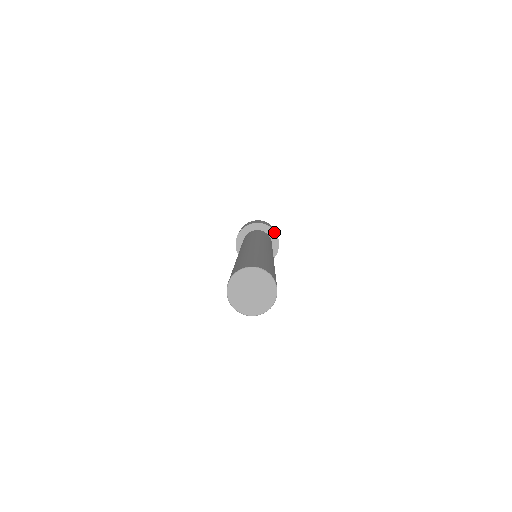
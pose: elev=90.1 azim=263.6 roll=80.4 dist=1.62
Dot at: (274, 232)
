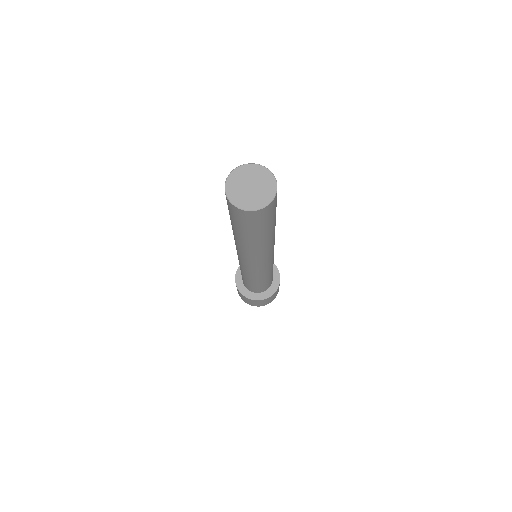
Dot at: (278, 271)
